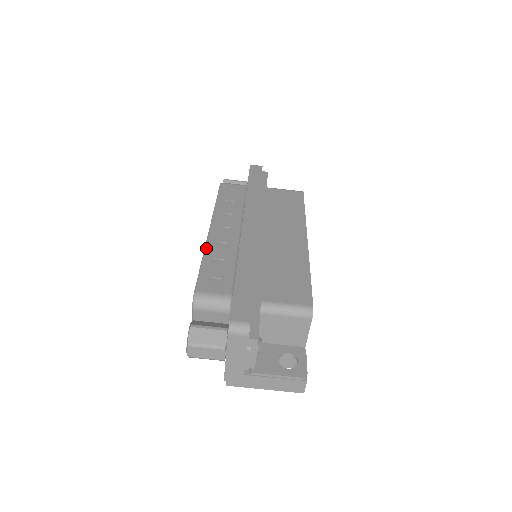
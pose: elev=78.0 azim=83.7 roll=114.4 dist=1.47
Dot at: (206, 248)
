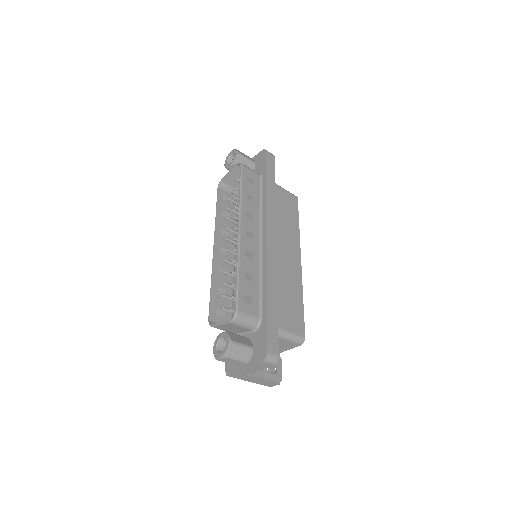
Dot at: (240, 258)
